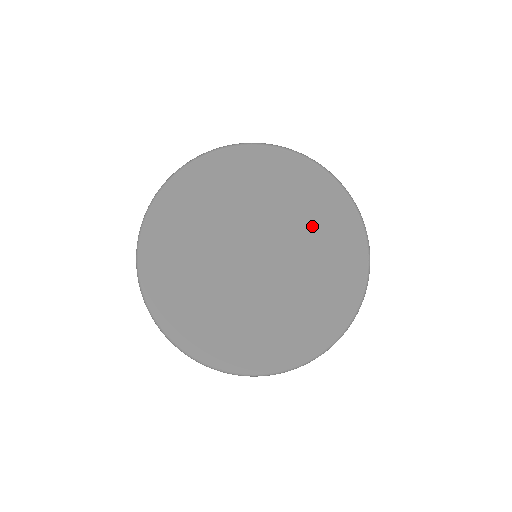
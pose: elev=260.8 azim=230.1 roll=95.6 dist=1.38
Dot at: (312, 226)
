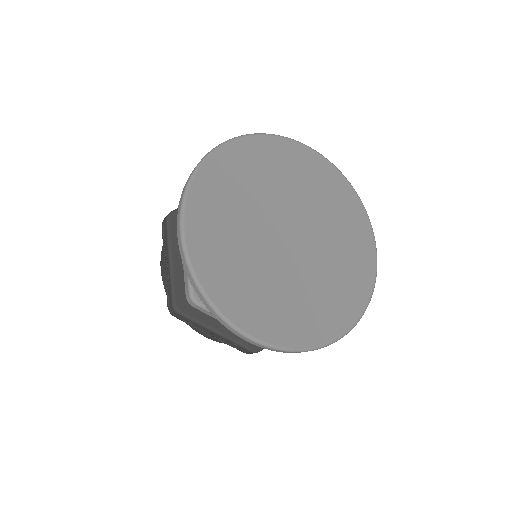
Dot at: (290, 175)
